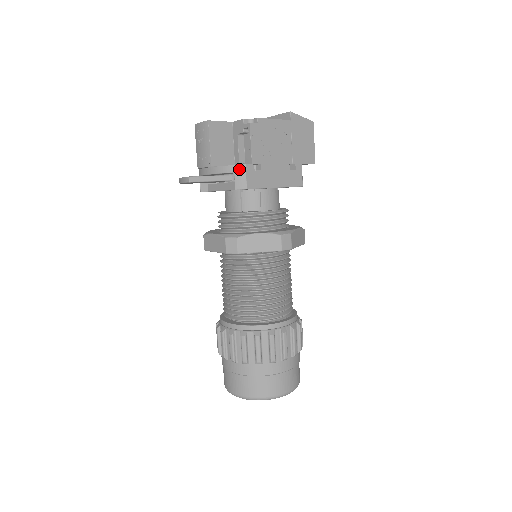
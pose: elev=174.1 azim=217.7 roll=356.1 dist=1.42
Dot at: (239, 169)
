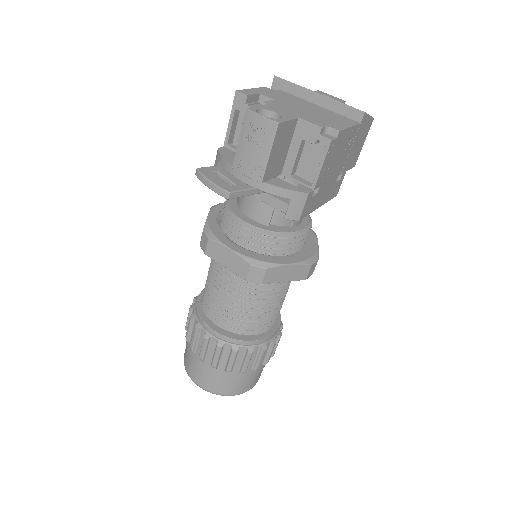
Dot at: (299, 197)
